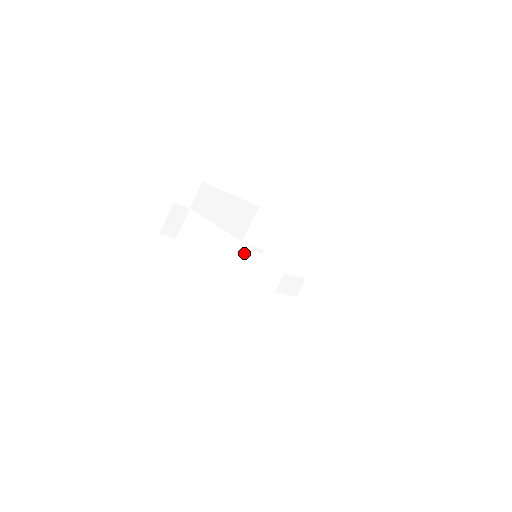
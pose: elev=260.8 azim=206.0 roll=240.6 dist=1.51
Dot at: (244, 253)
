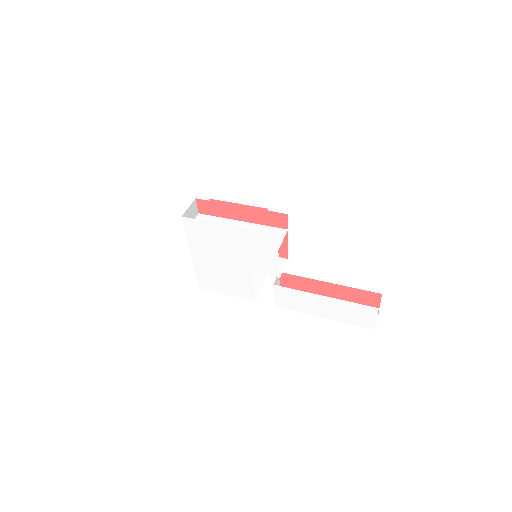
Dot at: (270, 231)
